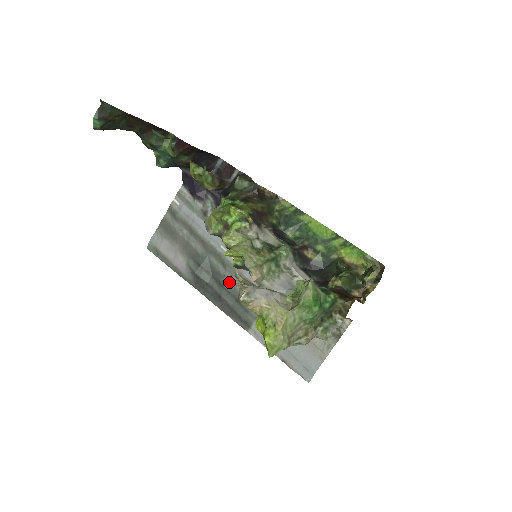
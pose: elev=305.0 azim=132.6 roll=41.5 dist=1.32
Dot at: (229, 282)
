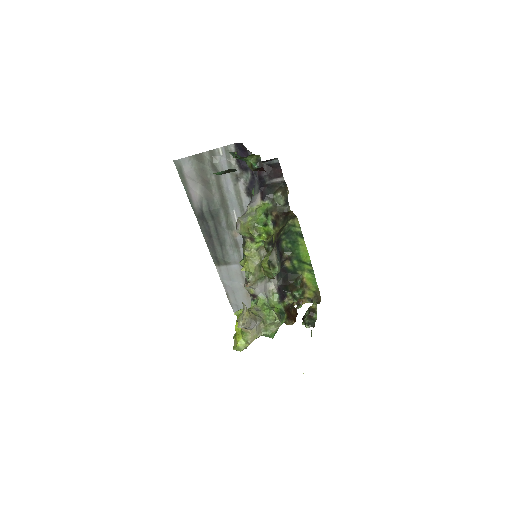
Dot at: (224, 234)
